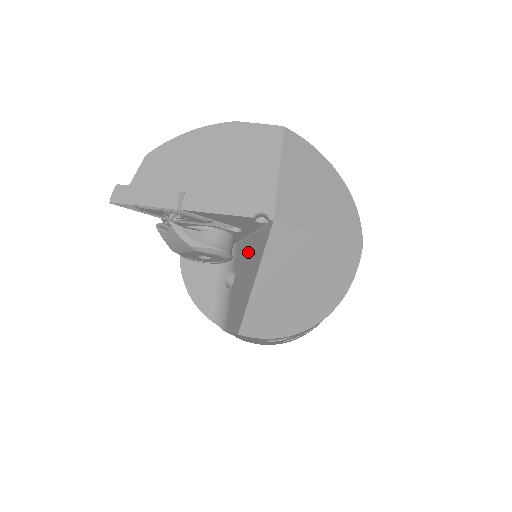
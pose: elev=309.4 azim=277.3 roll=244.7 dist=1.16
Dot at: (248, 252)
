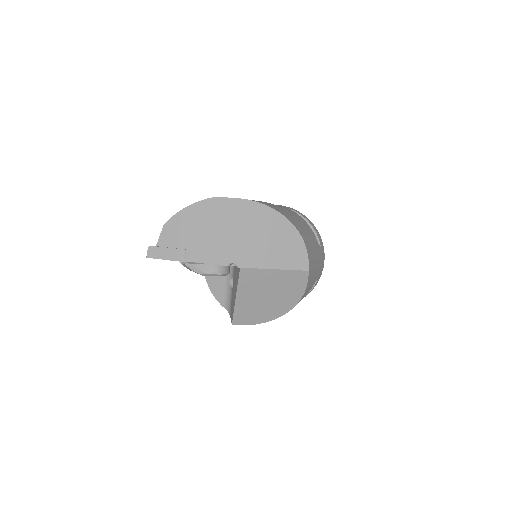
Dot at: (235, 274)
